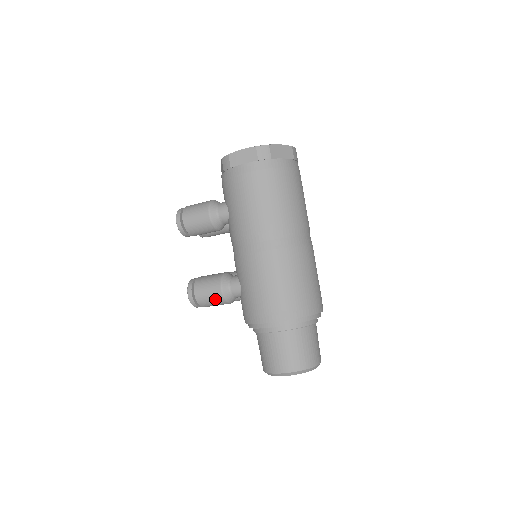
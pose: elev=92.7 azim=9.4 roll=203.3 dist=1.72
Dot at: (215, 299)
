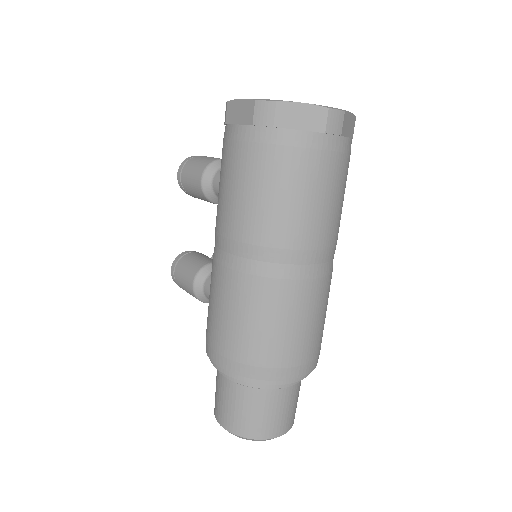
Dot at: (189, 292)
